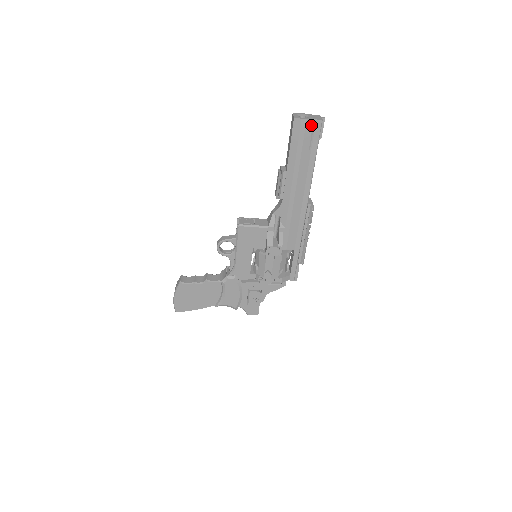
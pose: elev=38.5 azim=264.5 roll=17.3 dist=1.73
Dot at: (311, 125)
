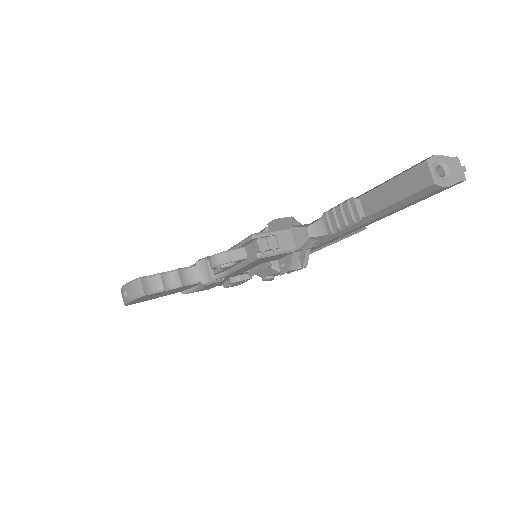
Dot at: occluded
